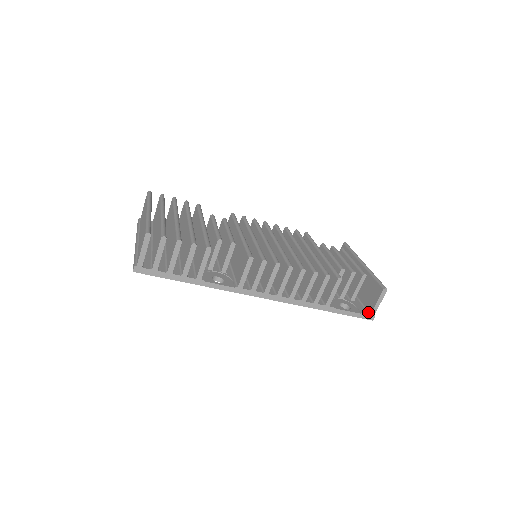
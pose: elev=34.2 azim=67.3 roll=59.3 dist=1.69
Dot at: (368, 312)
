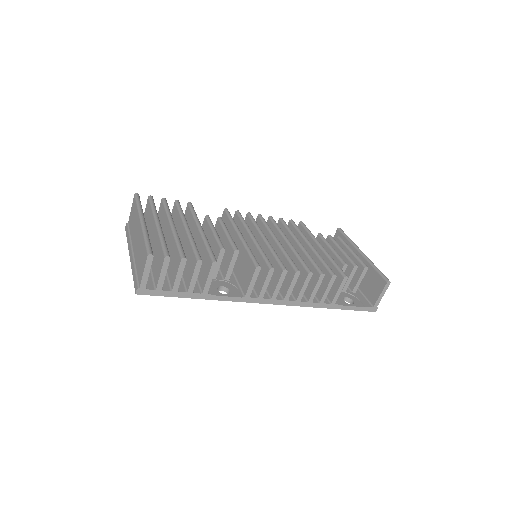
Dot at: (371, 304)
